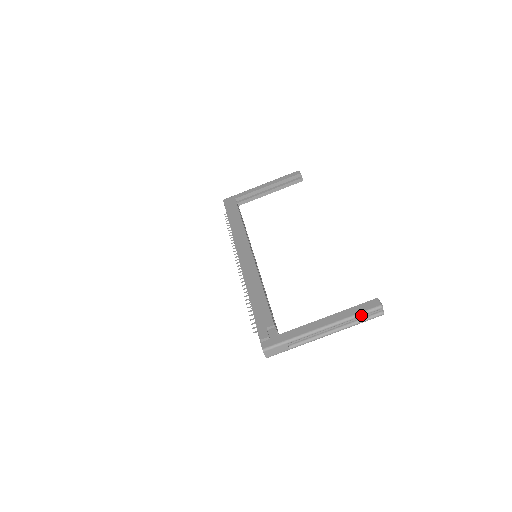
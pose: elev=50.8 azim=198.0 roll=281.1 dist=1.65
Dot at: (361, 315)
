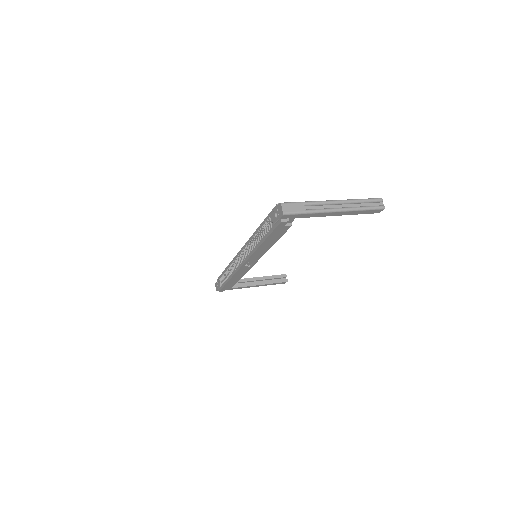
Dot at: (366, 199)
